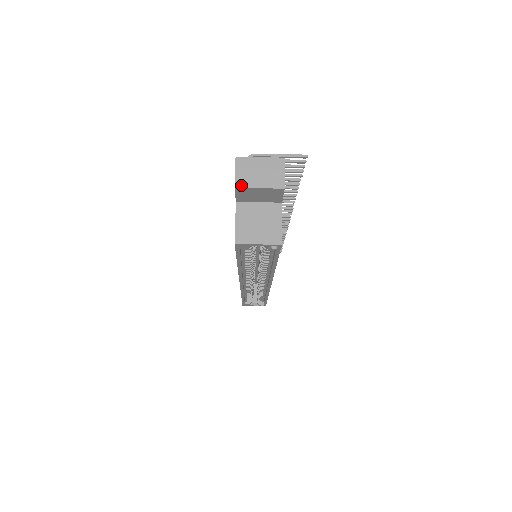
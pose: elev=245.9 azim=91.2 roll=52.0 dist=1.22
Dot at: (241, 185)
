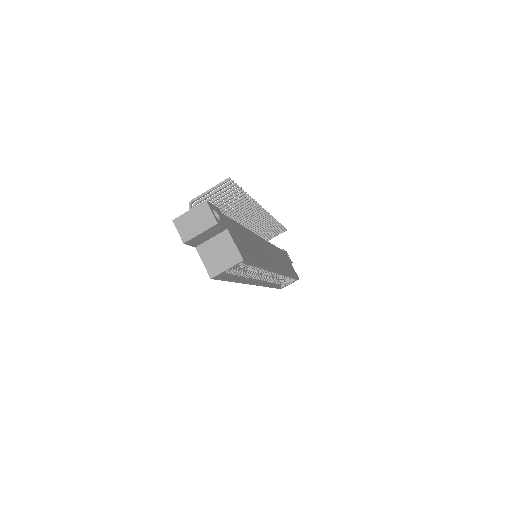
Dot at: (187, 239)
